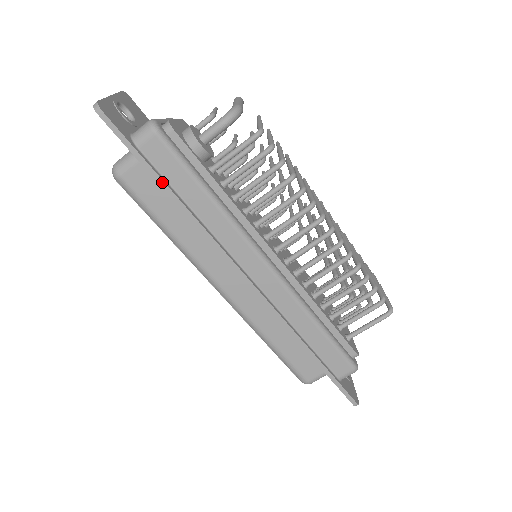
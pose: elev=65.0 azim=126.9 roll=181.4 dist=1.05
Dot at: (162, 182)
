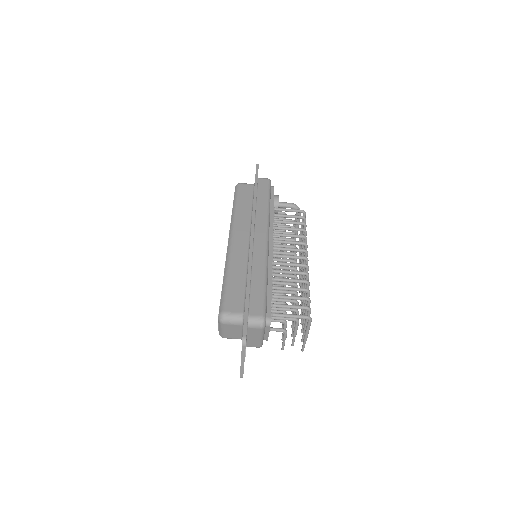
Dot at: (256, 187)
